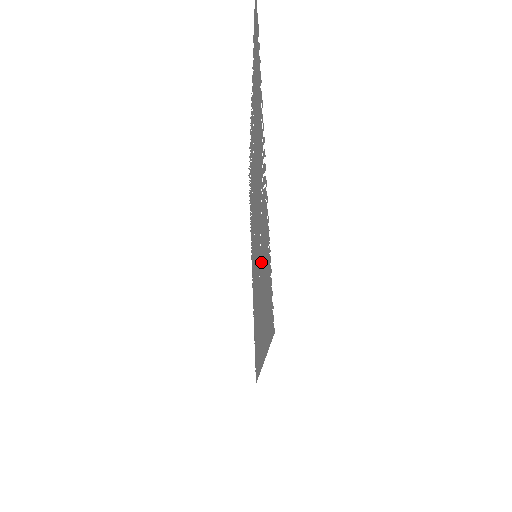
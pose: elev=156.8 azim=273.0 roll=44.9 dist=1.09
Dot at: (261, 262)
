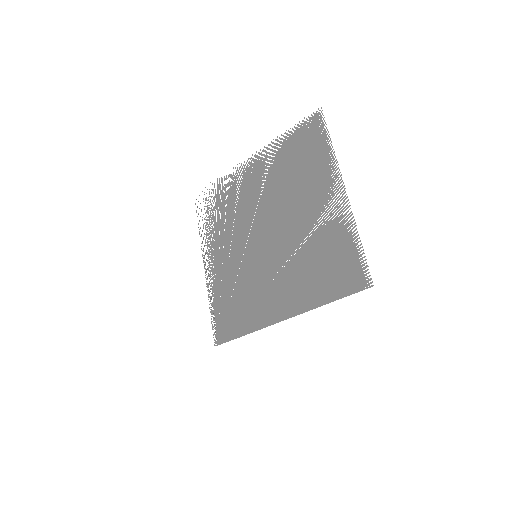
Dot at: (303, 258)
